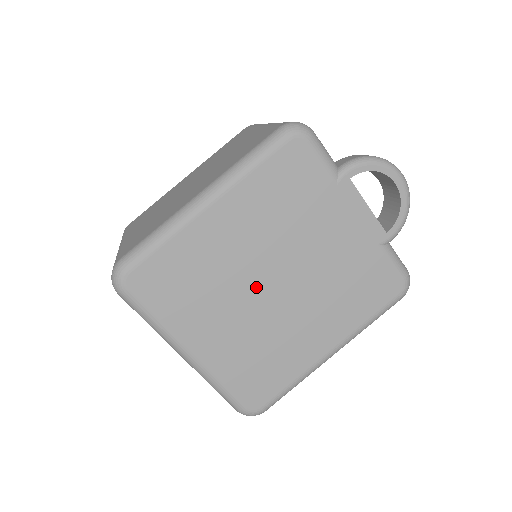
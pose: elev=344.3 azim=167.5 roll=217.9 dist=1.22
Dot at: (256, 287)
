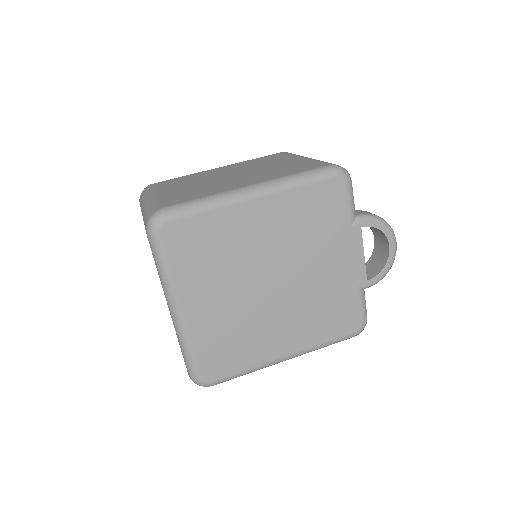
Dot at: (257, 279)
